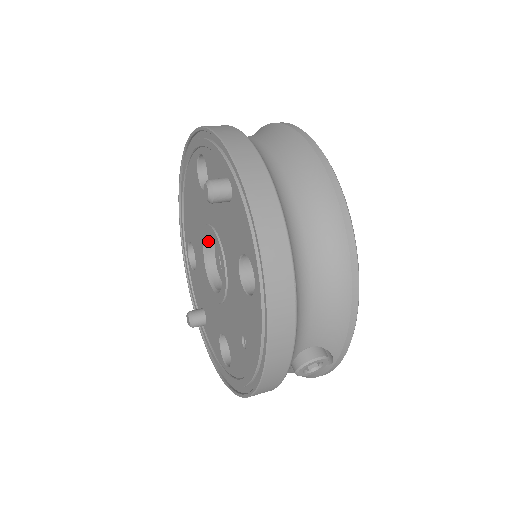
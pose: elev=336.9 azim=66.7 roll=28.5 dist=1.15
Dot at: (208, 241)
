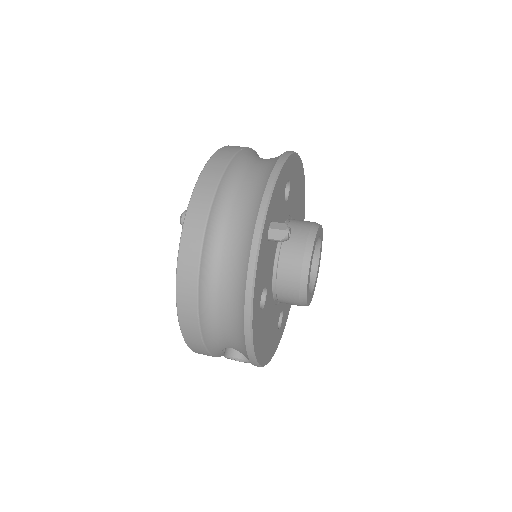
Dot at: occluded
